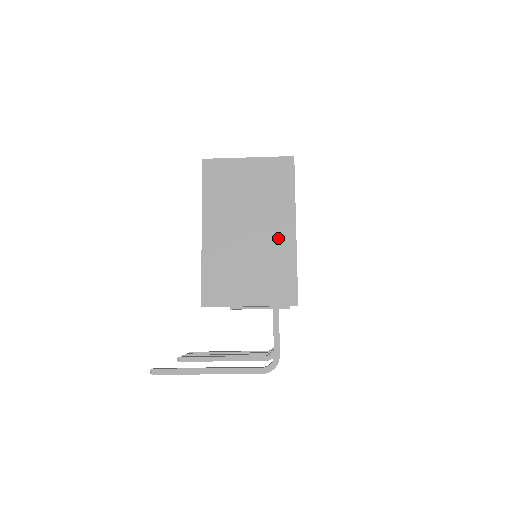
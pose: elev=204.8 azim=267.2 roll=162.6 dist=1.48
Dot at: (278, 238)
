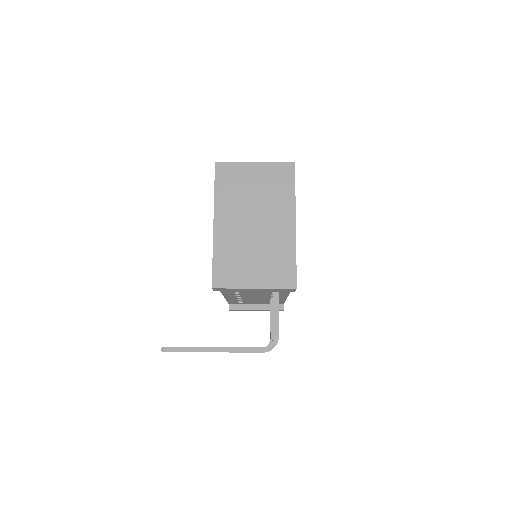
Dot at: (280, 230)
